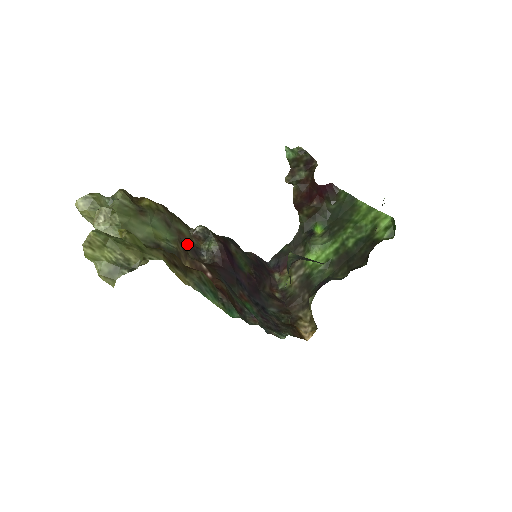
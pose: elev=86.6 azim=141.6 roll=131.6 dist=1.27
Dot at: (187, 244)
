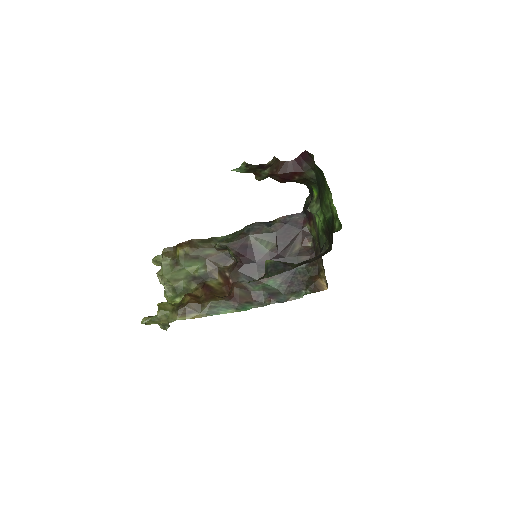
Dot at: (216, 259)
